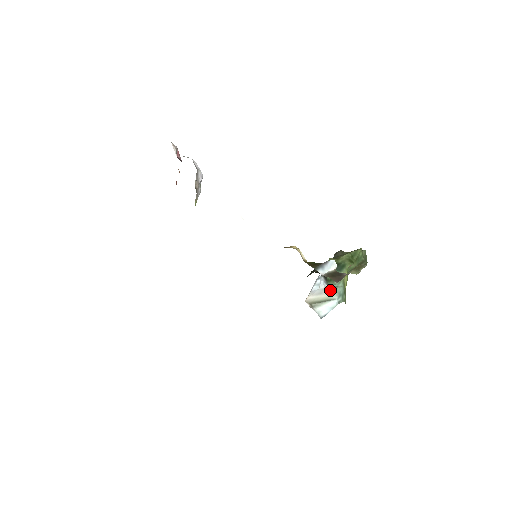
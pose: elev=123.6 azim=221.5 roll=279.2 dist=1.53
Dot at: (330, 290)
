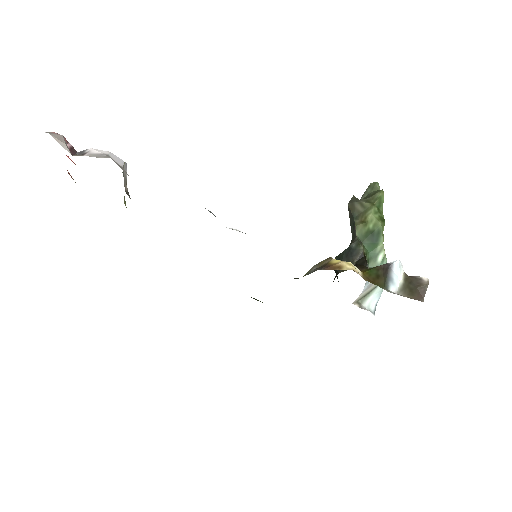
Dot at: occluded
